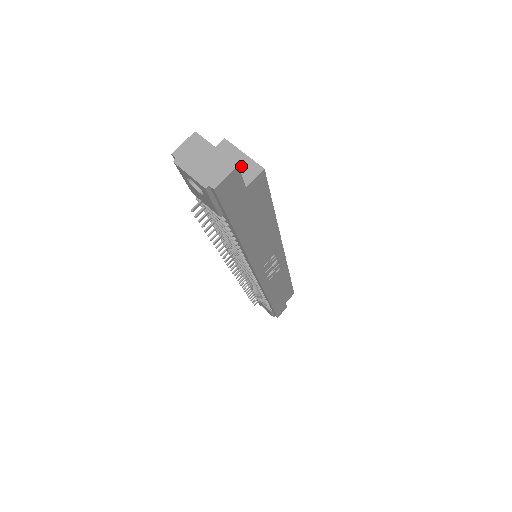
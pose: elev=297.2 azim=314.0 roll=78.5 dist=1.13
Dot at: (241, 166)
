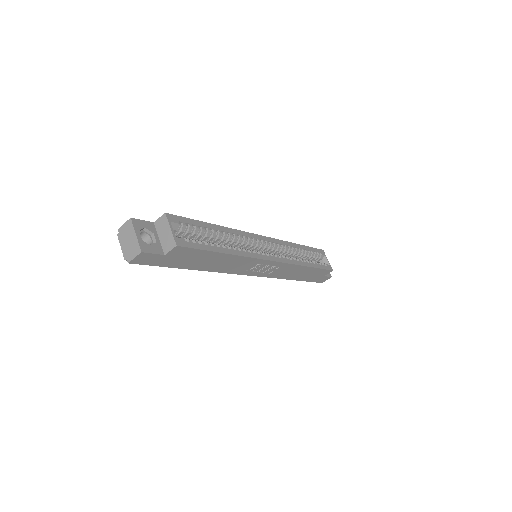
Dot at: (167, 238)
